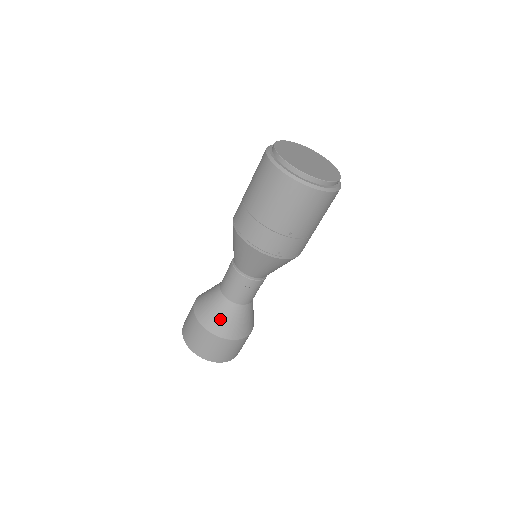
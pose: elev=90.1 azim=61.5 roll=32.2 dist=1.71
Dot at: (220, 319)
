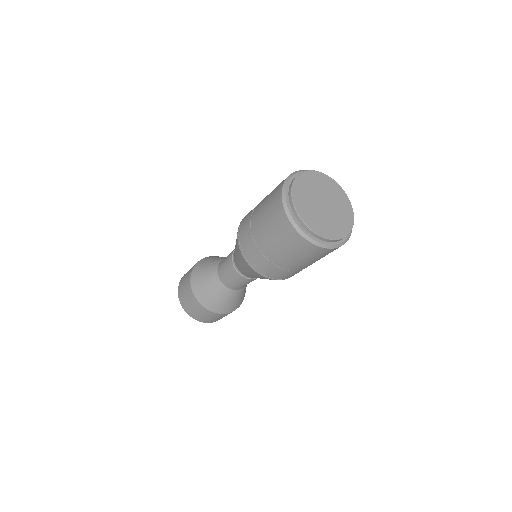
Dot at: (204, 285)
